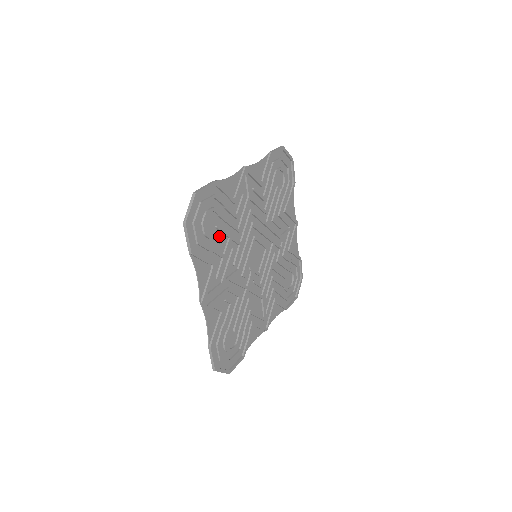
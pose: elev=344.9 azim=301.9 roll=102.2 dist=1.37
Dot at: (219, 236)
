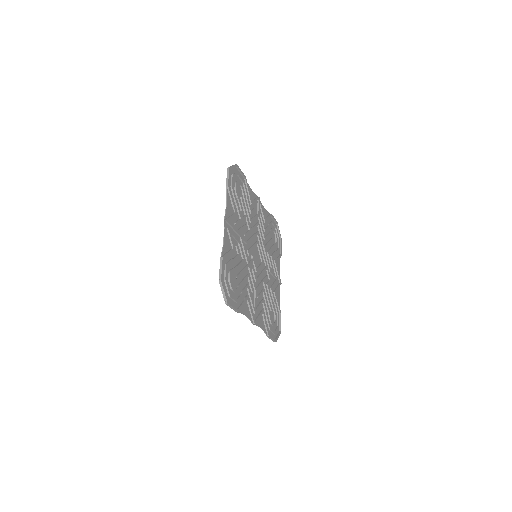
Dot at: (241, 206)
